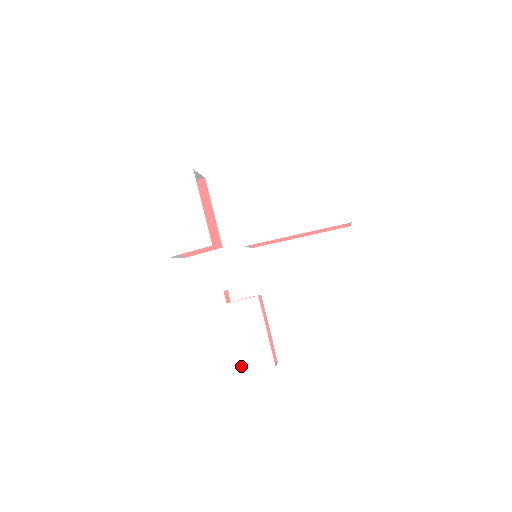
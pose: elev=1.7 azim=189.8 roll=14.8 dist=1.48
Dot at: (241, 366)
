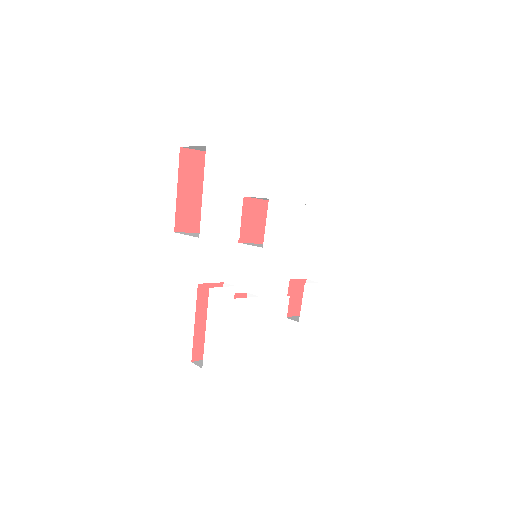
Dot at: (228, 361)
